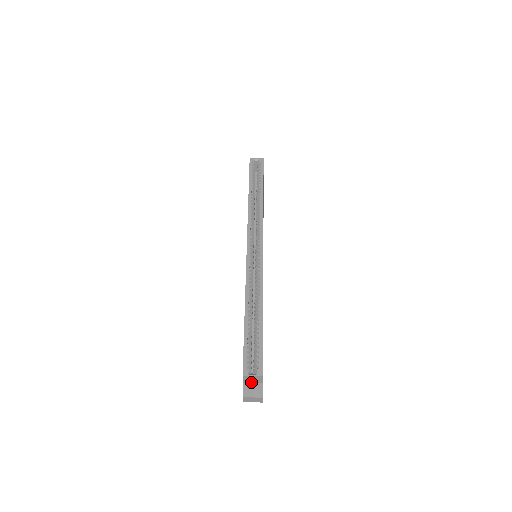
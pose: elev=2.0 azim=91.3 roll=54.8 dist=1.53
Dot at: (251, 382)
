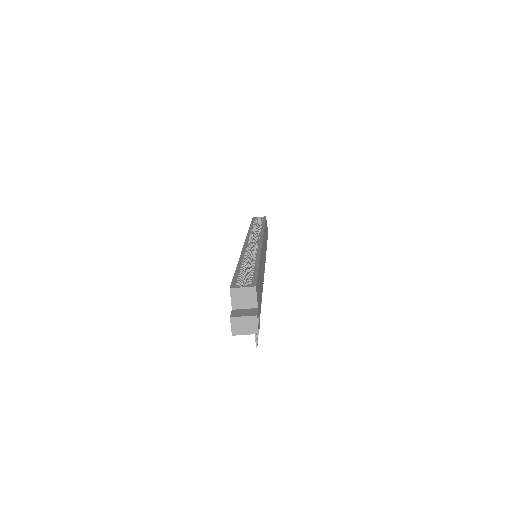
Dot at: (242, 307)
